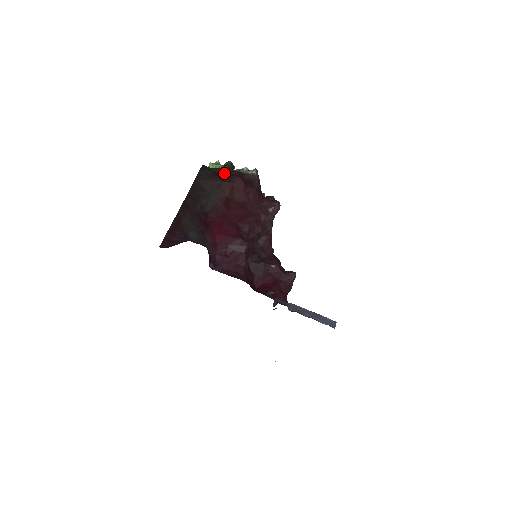
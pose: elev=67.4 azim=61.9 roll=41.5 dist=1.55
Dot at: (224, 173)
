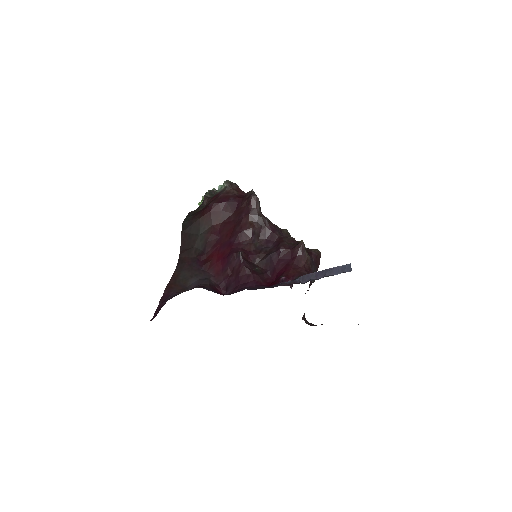
Dot at: (205, 206)
